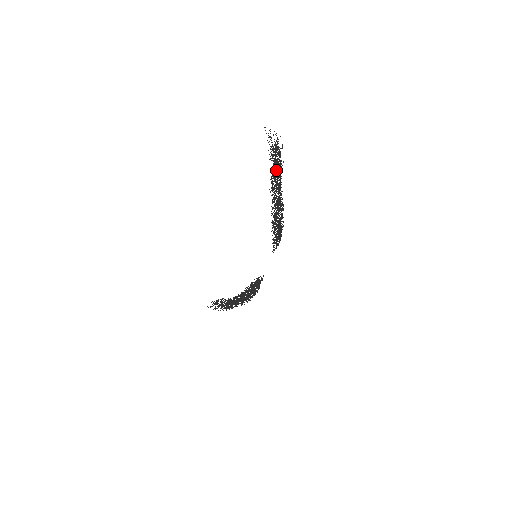
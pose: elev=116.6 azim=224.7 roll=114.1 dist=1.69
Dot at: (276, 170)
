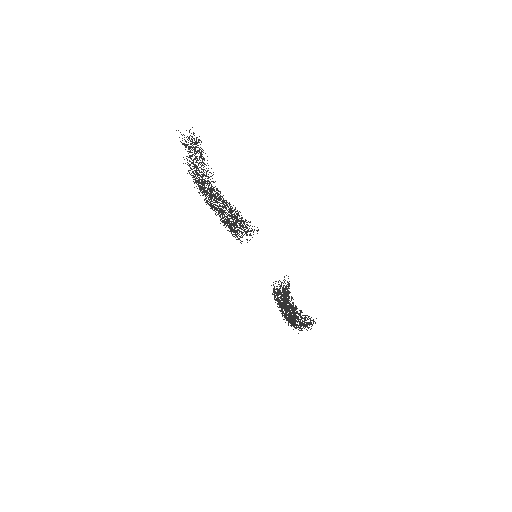
Dot at: (197, 162)
